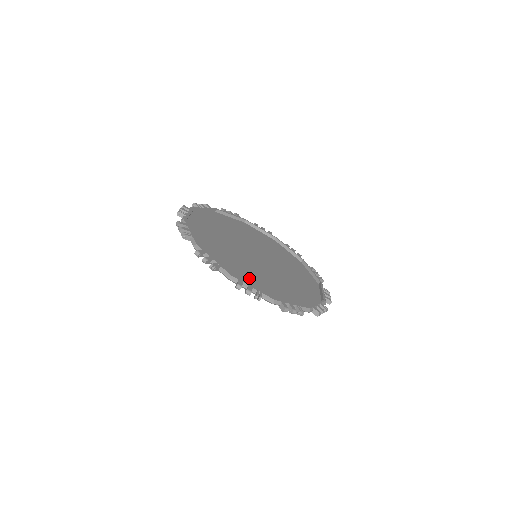
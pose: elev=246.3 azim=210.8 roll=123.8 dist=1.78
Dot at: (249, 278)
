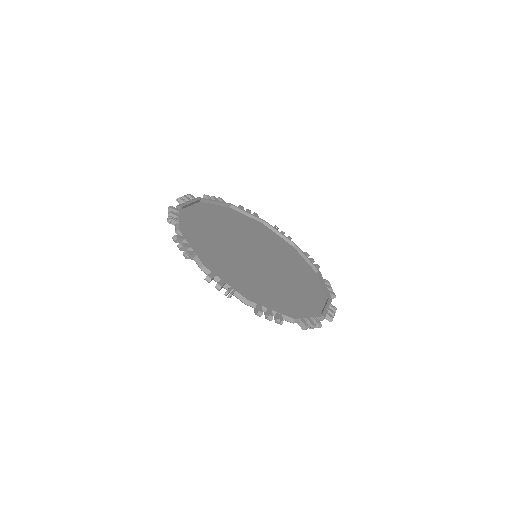
Dot at: (230, 274)
